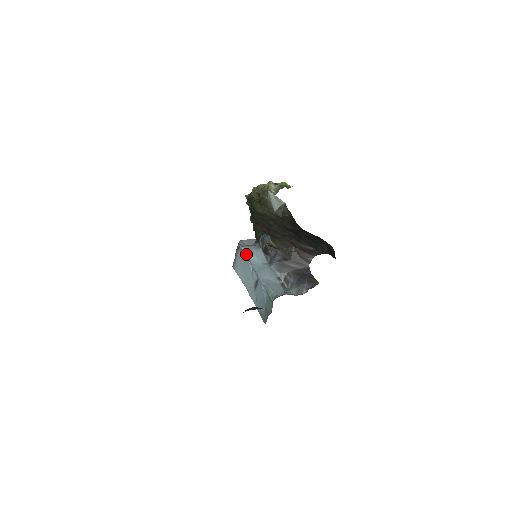
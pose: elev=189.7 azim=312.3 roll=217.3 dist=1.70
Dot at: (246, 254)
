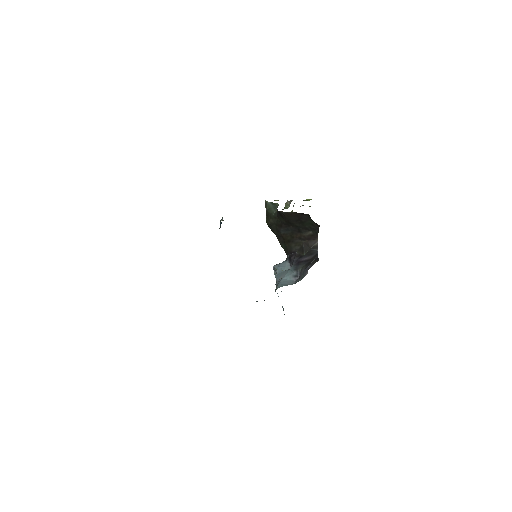
Dot at: (276, 270)
